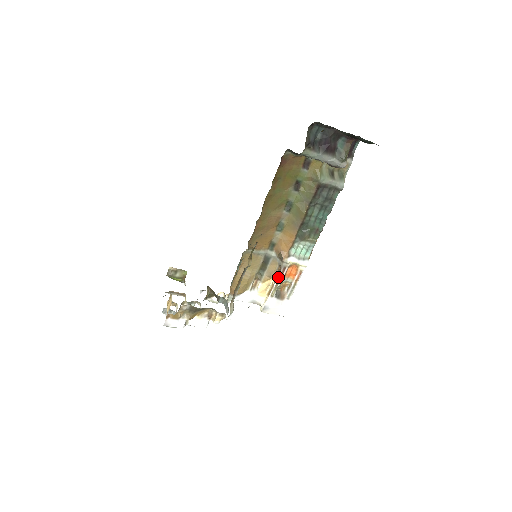
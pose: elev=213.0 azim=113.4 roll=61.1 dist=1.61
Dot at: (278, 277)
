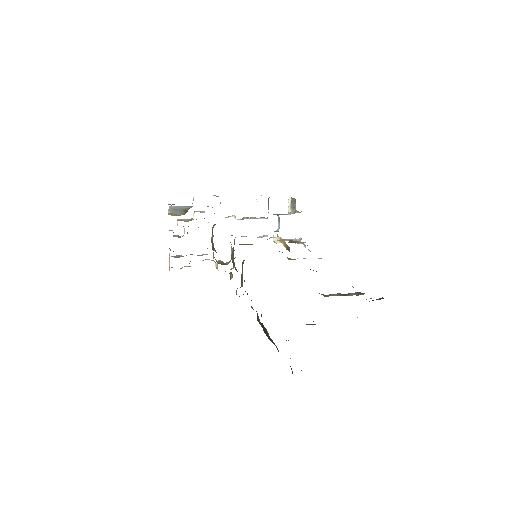
Dot at: occluded
